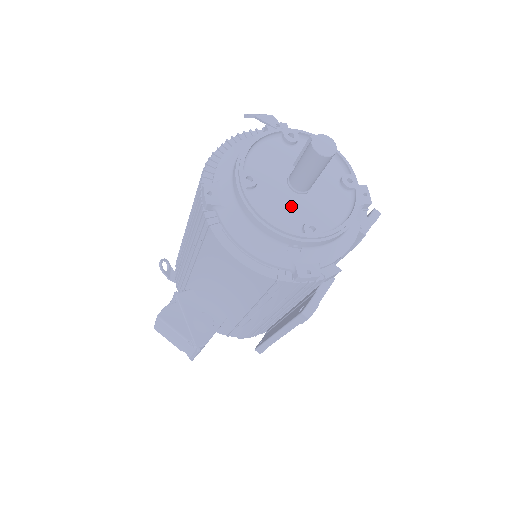
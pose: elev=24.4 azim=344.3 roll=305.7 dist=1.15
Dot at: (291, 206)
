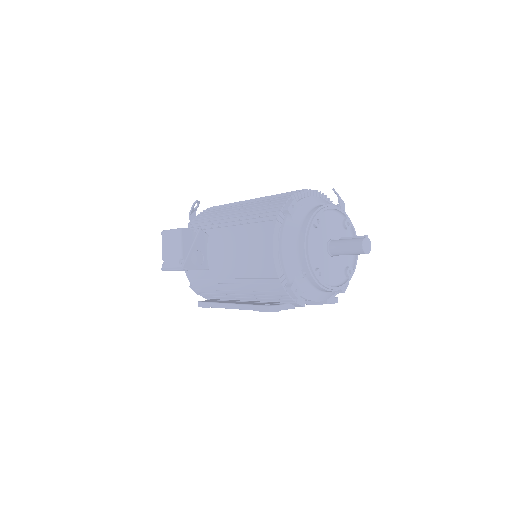
Dot at: (320, 254)
